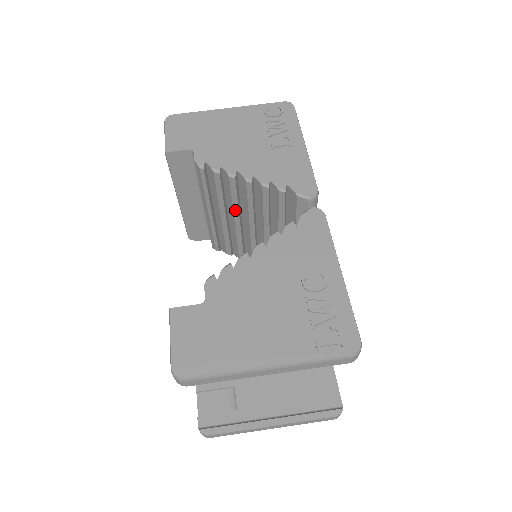
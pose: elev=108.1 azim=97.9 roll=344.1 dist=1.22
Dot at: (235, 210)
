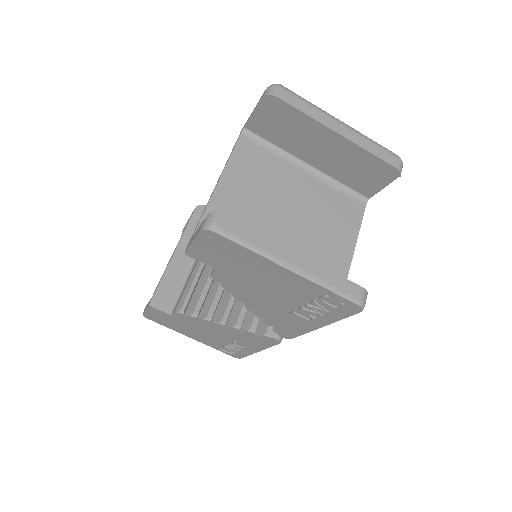
Dot at: occluded
